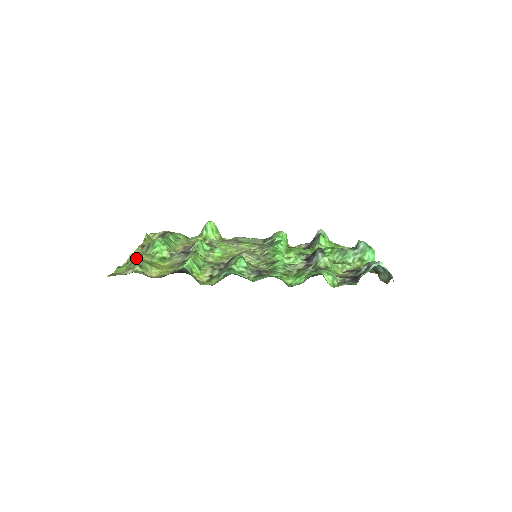
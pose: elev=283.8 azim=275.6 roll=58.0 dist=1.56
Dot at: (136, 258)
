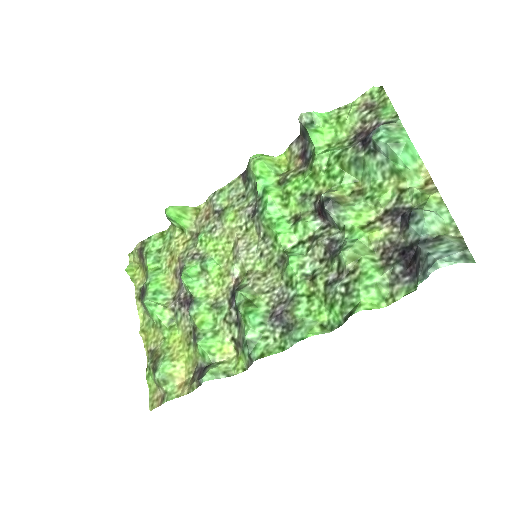
Dot at: (149, 338)
